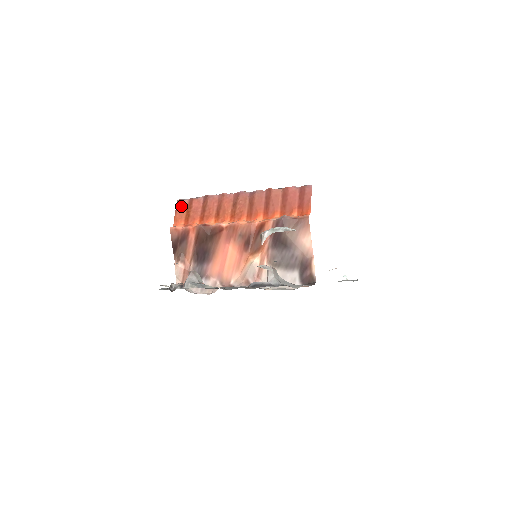
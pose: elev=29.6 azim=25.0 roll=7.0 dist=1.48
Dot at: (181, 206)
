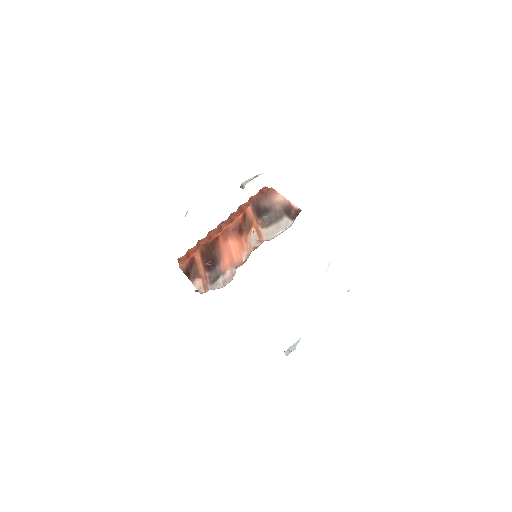
Dot at: (181, 258)
